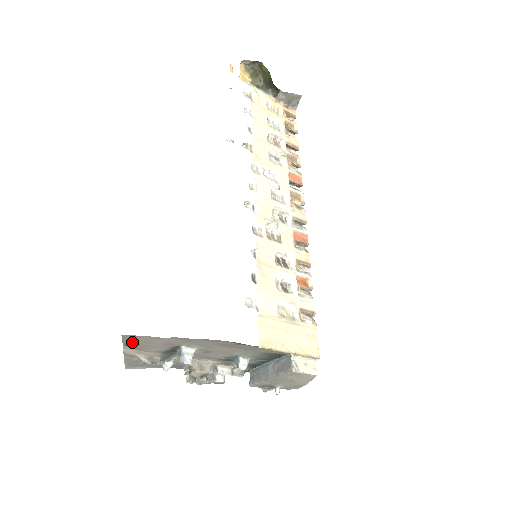
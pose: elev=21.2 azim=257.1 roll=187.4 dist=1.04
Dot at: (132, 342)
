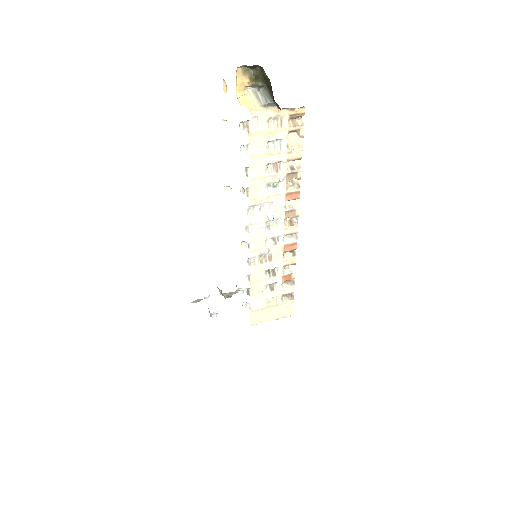
Dot at: occluded
